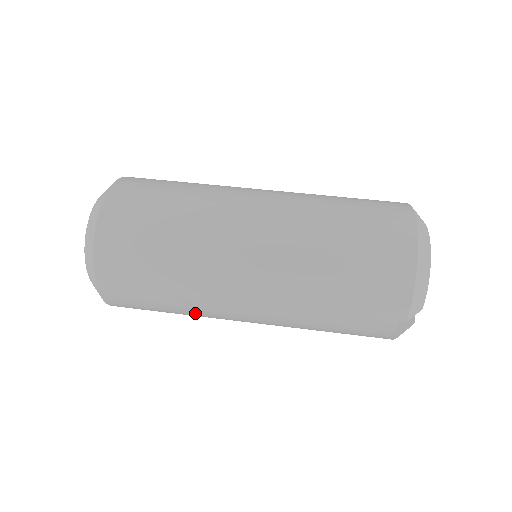
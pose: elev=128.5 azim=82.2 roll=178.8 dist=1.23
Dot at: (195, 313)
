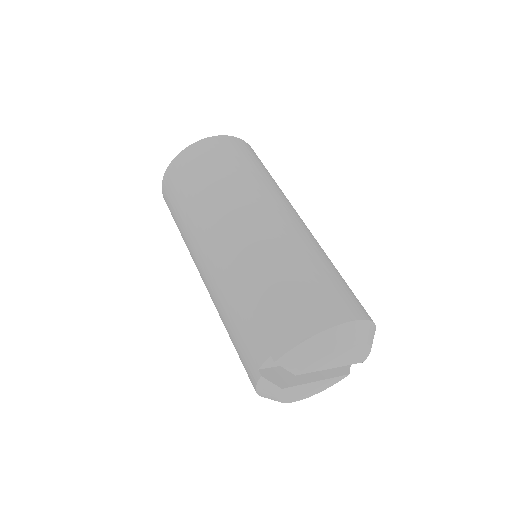
Dot at: (187, 232)
